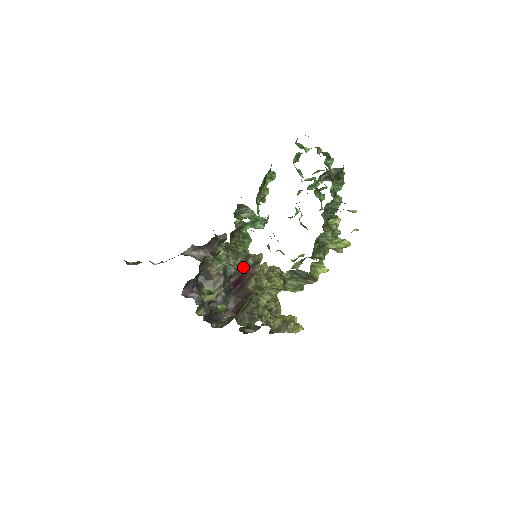
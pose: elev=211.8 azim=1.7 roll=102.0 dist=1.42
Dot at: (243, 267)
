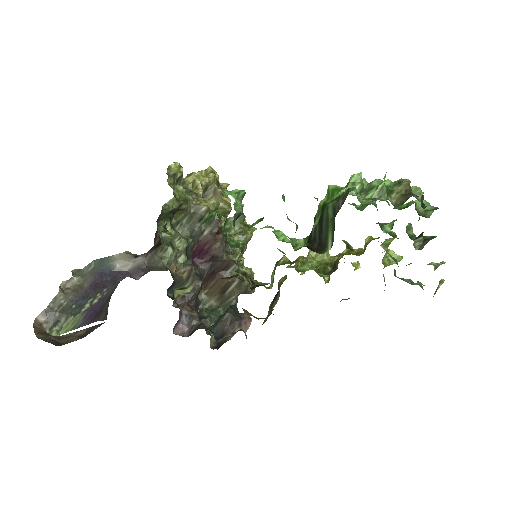
Dot at: occluded
